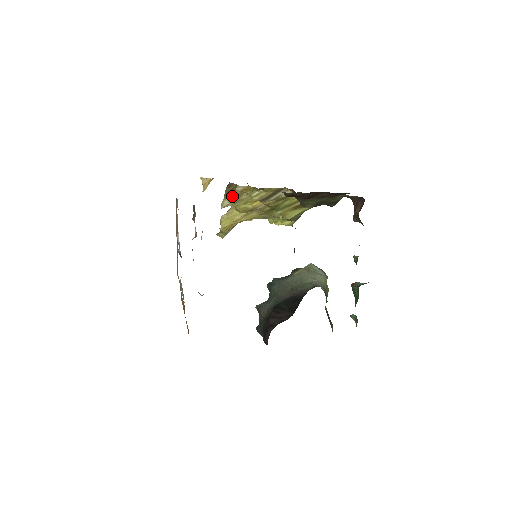
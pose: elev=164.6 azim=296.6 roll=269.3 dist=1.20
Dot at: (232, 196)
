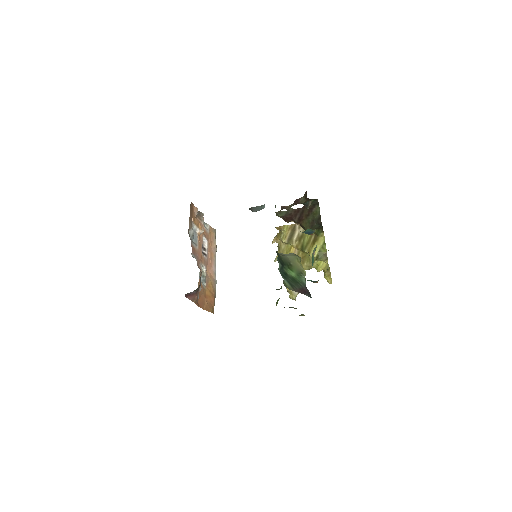
Dot at: (279, 250)
